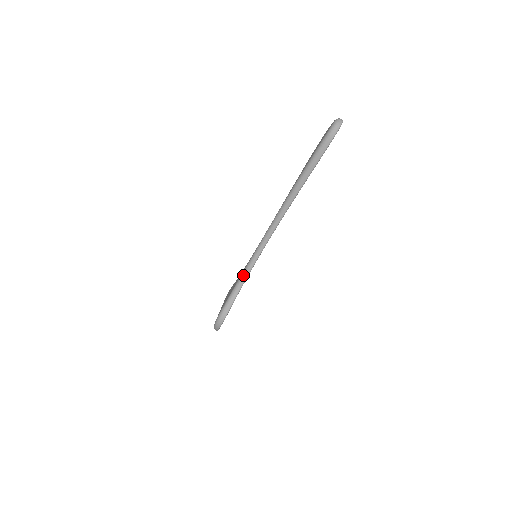
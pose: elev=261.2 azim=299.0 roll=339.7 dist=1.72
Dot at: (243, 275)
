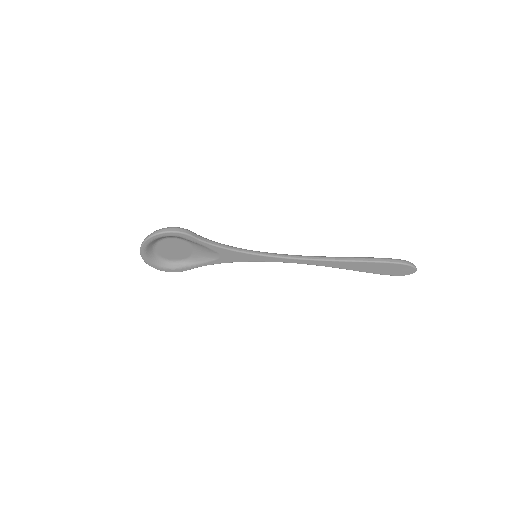
Dot at: occluded
